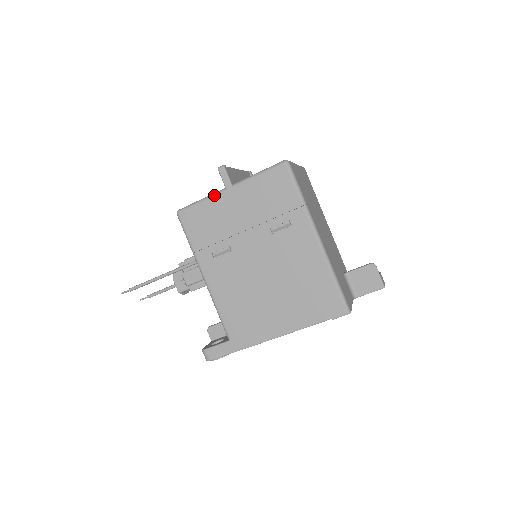
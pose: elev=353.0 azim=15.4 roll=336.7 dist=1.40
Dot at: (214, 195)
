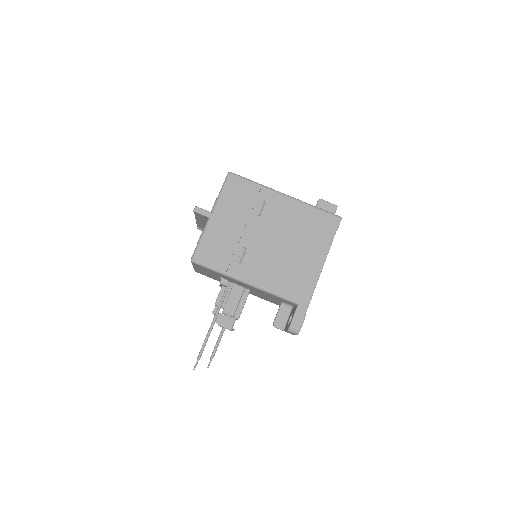
Dot at: (206, 228)
